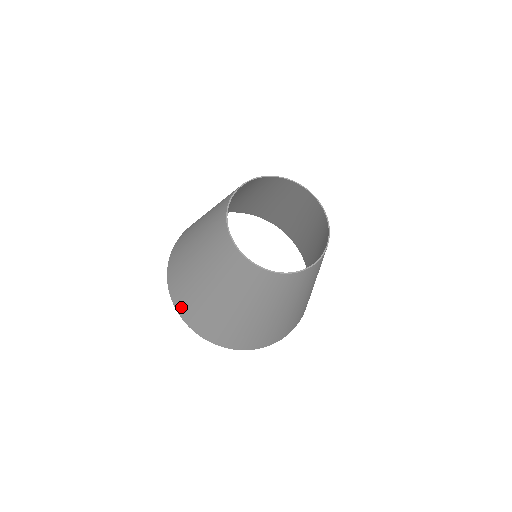
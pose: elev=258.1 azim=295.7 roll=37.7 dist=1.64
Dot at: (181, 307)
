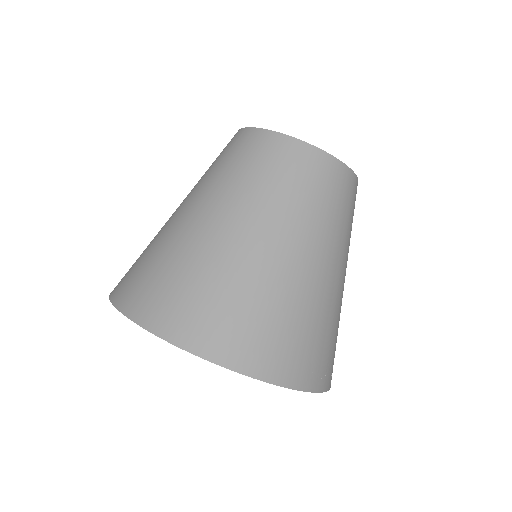
Dot at: (129, 291)
